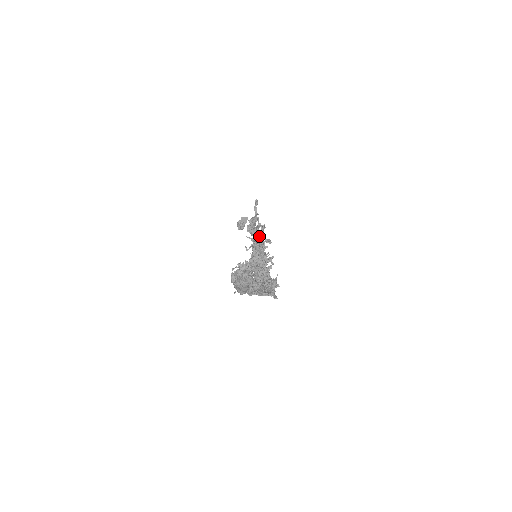
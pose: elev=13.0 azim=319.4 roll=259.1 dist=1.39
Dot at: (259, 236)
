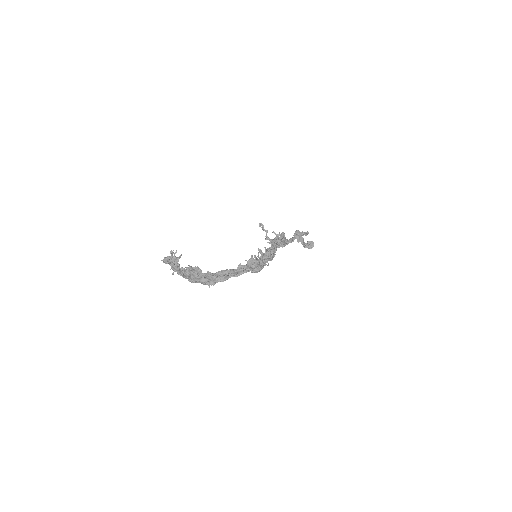
Dot at: (274, 242)
